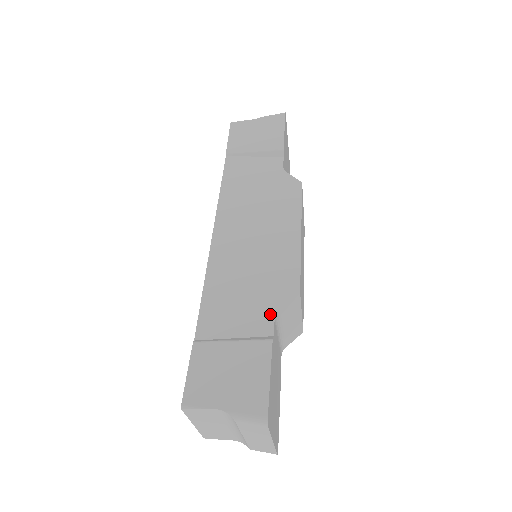
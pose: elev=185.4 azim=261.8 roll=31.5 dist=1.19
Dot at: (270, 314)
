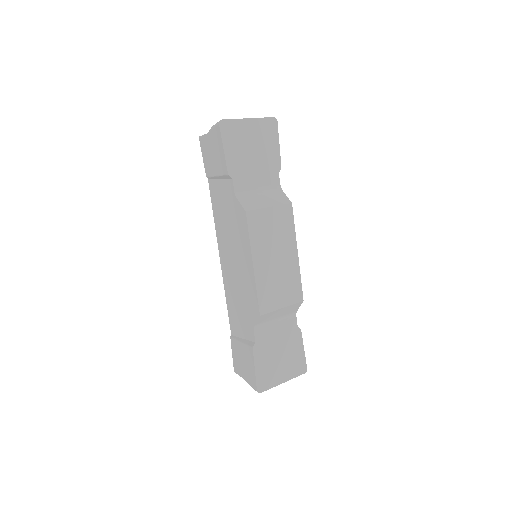
Dot at: (252, 327)
